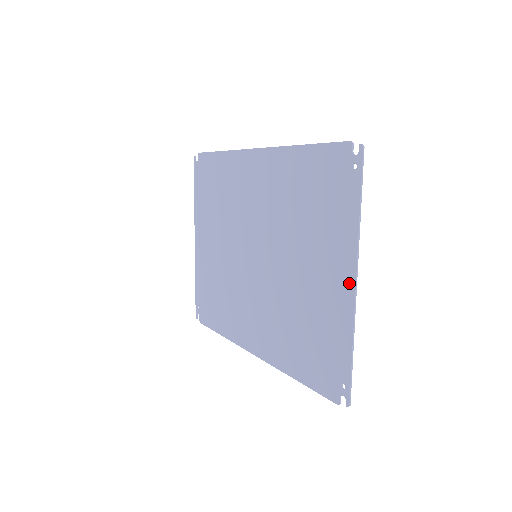
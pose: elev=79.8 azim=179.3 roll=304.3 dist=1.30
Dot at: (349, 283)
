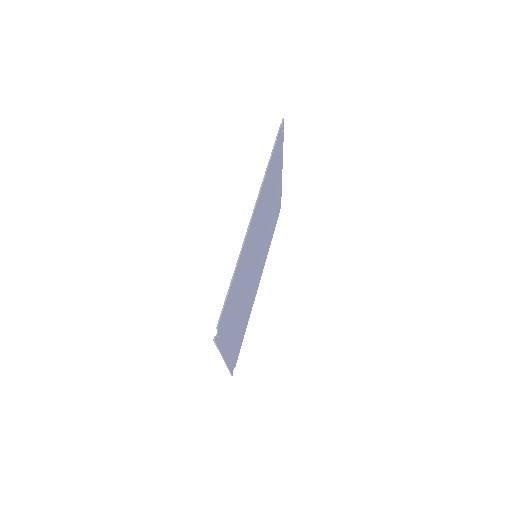
Dot at: (226, 355)
